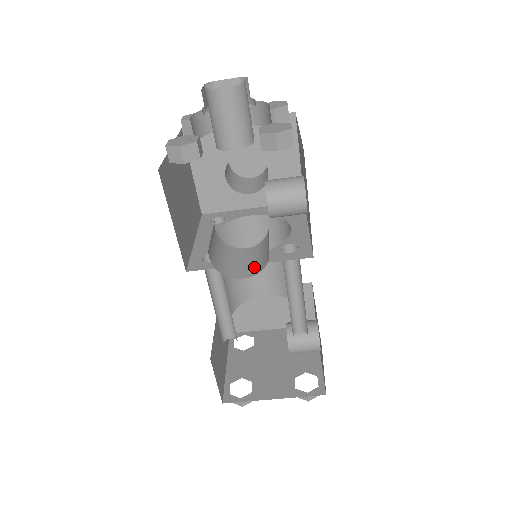
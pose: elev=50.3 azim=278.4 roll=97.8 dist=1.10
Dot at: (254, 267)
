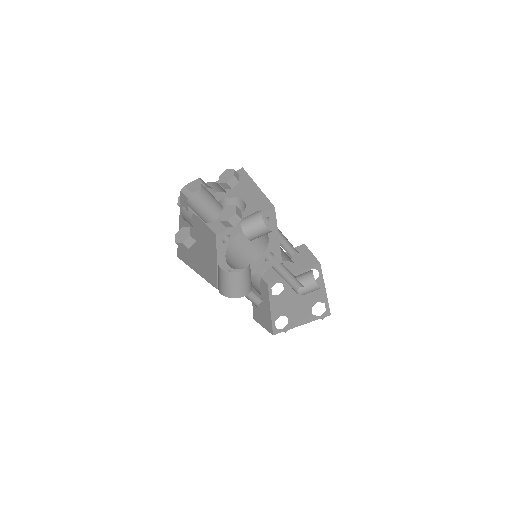
Dot at: (248, 287)
